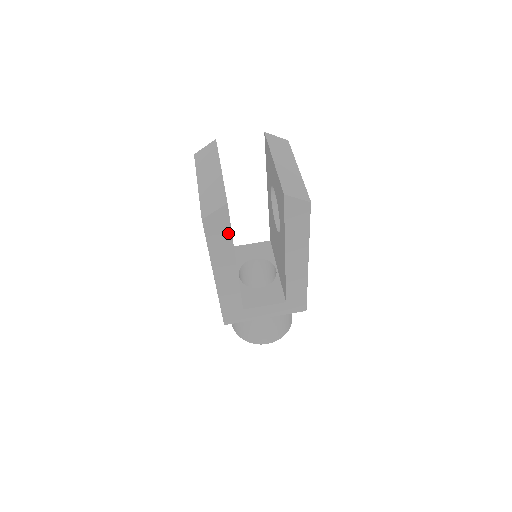
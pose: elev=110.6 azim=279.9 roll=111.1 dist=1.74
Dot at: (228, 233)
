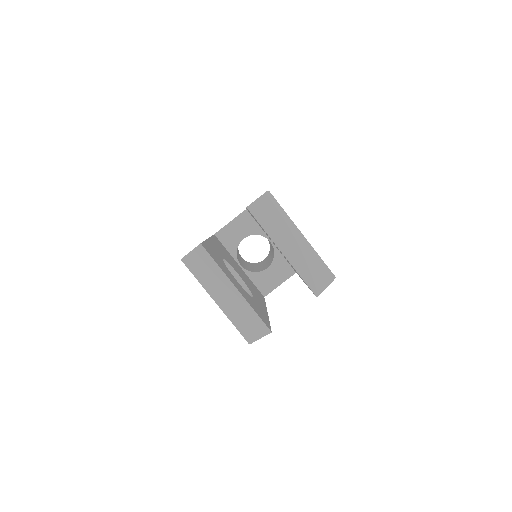
Dot at: occluded
